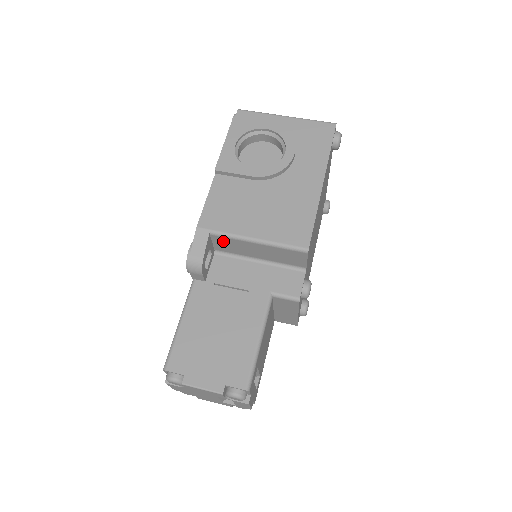
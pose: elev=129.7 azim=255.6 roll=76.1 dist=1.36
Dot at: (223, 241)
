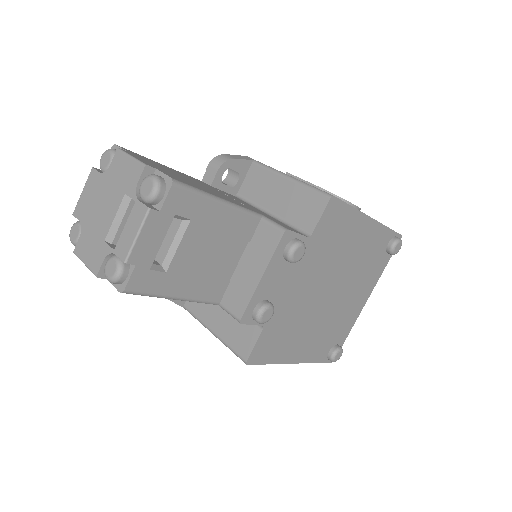
Dot at: (257, 175)
